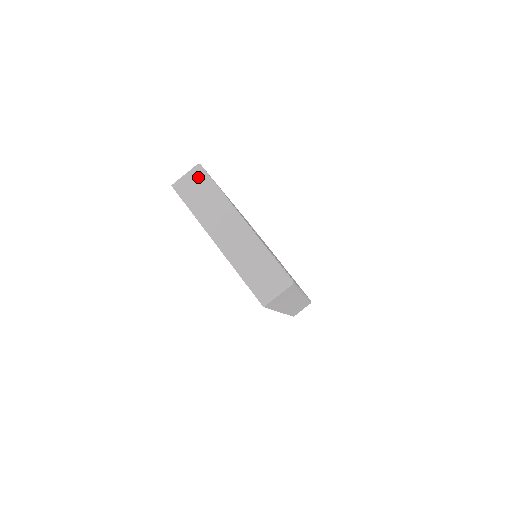
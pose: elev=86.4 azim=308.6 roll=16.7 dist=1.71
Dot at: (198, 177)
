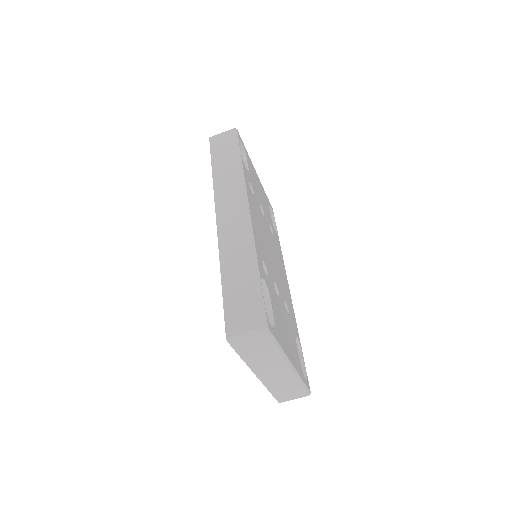
Dot at: (261, 339)
